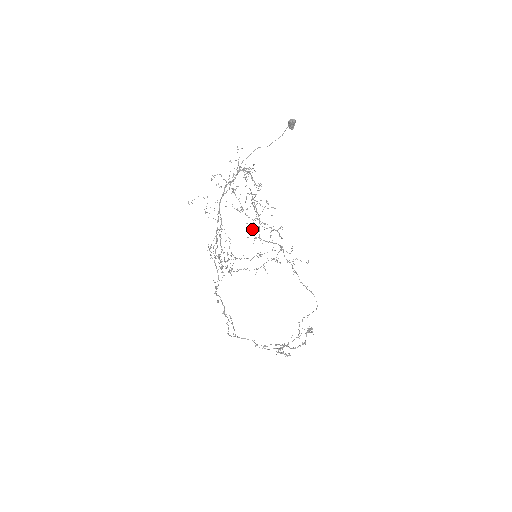
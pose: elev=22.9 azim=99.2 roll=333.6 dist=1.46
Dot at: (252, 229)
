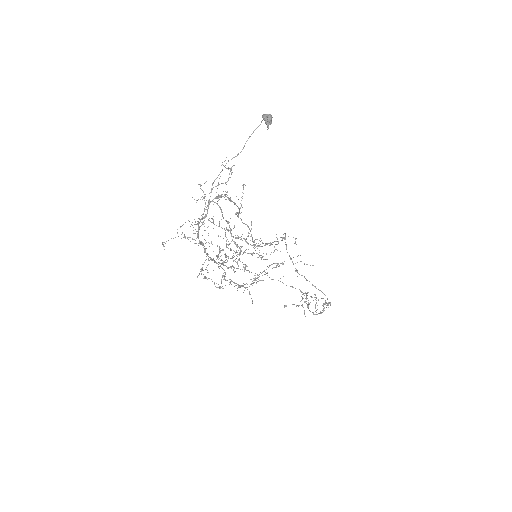
Dot at: occluded
